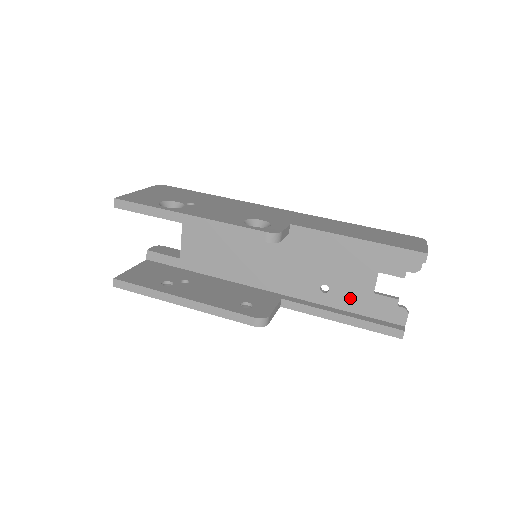
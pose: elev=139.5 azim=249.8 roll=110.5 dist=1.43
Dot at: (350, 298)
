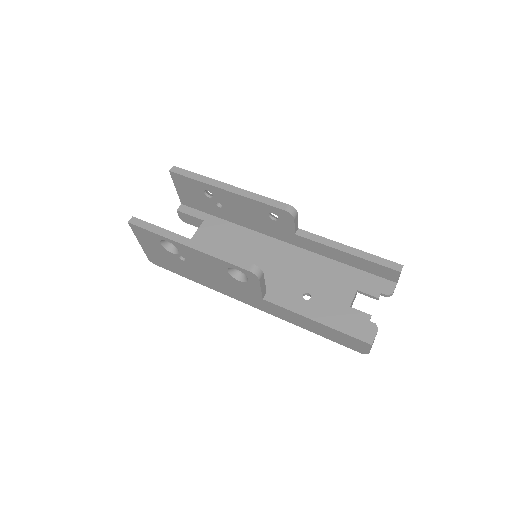
Dot at: (328, 308)
